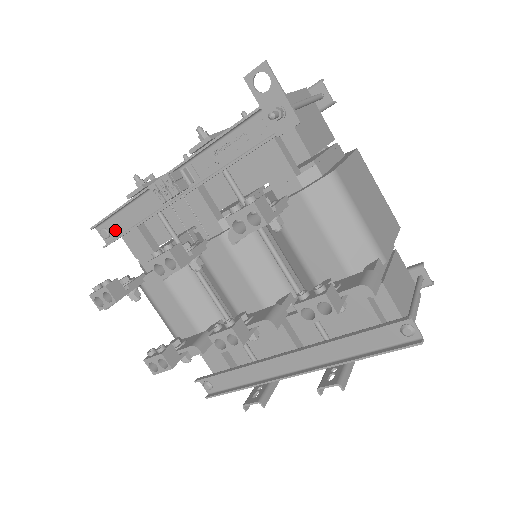
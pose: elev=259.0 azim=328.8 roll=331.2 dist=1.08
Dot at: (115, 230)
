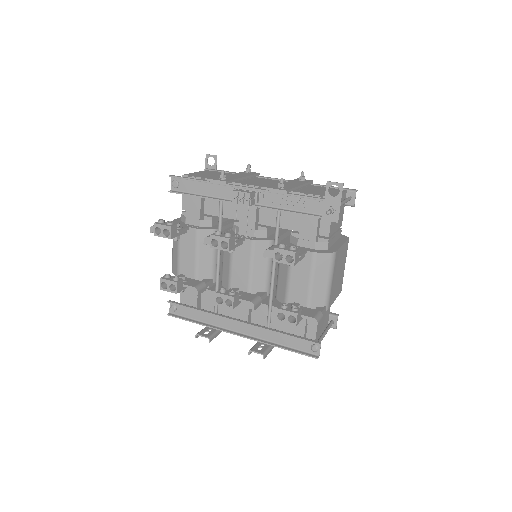
Dot at: (184, 187)
